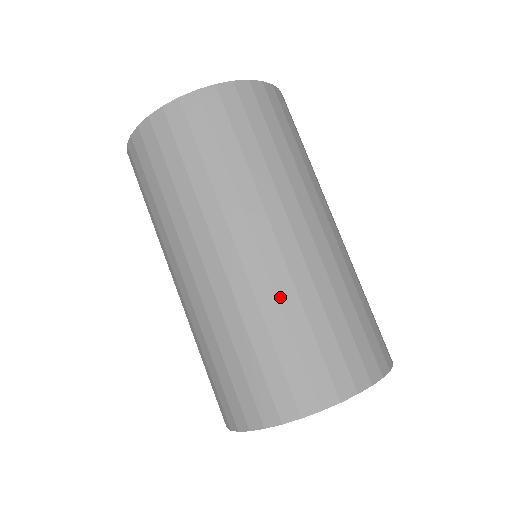
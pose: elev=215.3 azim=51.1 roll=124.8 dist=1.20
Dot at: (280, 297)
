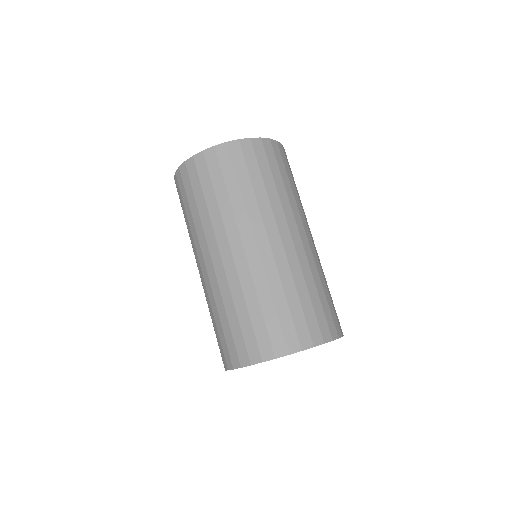
Dot at: (215, 298)
